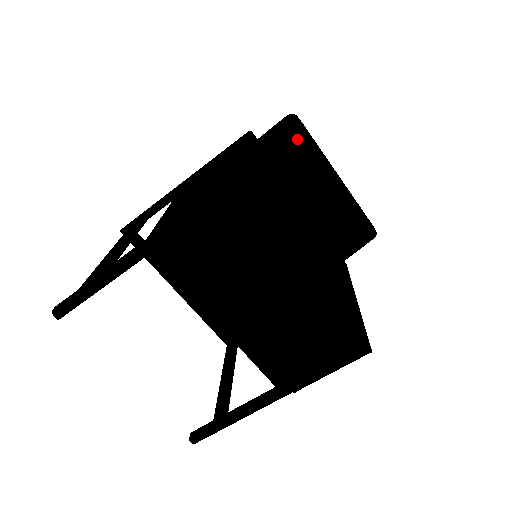
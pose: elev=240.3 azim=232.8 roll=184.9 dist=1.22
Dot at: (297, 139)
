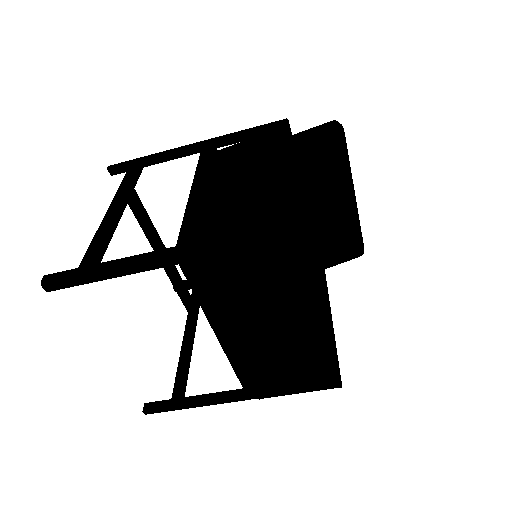
Dot at: (334, 151)
